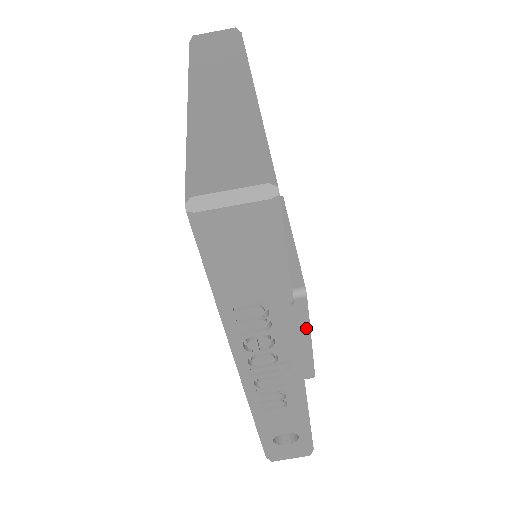
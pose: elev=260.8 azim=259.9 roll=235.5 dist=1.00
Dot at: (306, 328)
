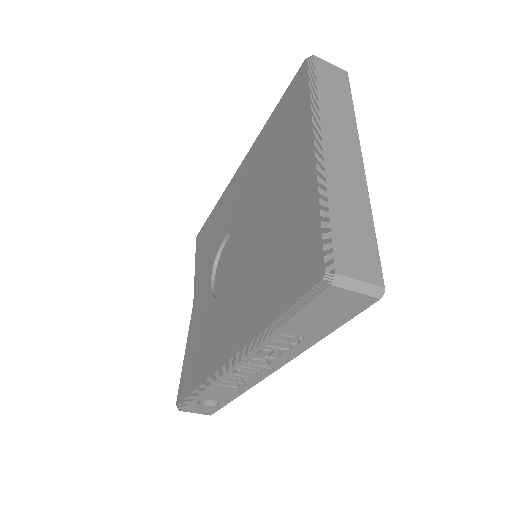
Dot at: occluded
